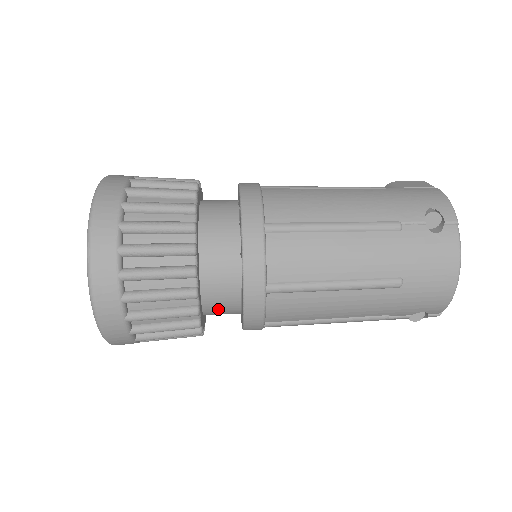
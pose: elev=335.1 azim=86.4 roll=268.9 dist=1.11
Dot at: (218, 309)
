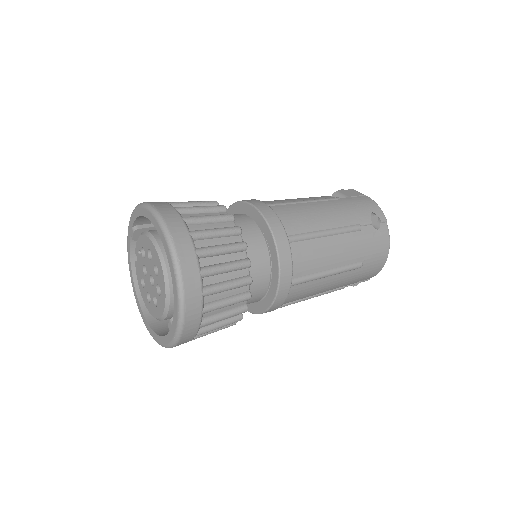
Dot at: occluded
